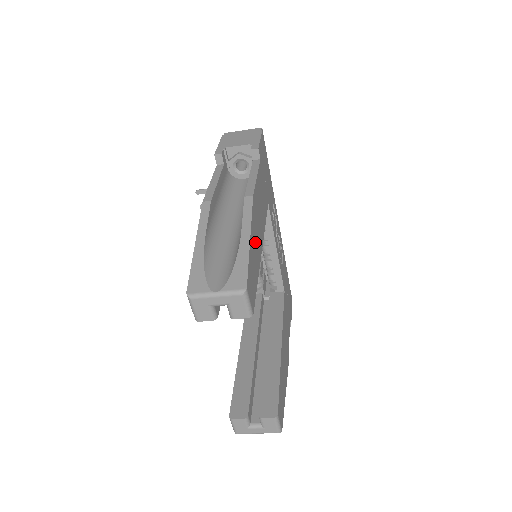
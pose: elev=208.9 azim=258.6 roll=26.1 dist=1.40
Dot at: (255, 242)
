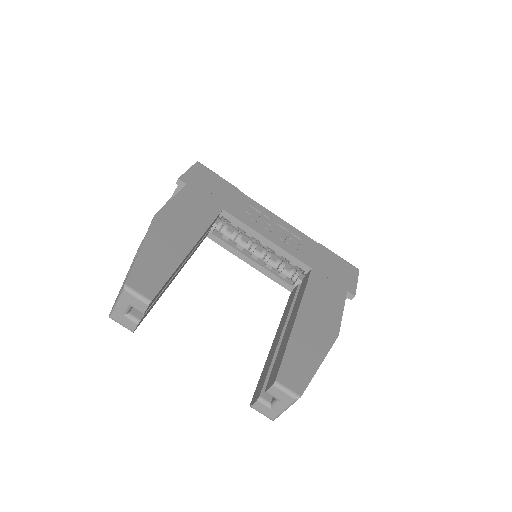
Dot at: (163, 247)
